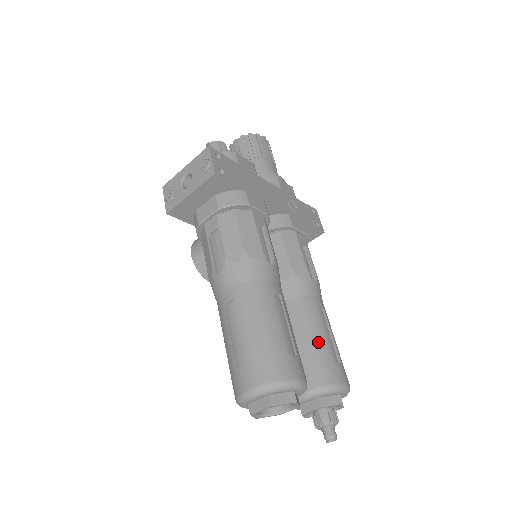
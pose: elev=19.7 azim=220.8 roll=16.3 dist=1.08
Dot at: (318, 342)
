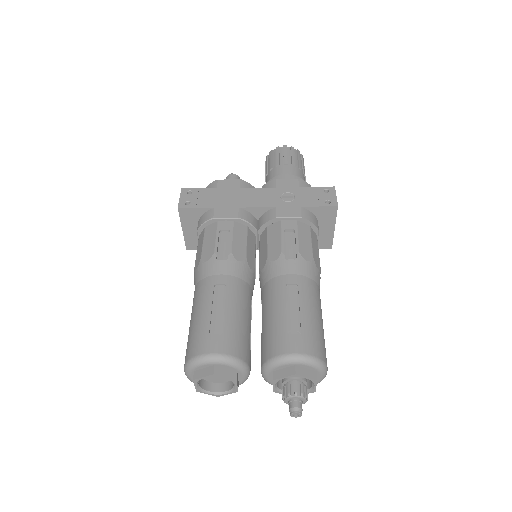
Dot at: (275, 318)
